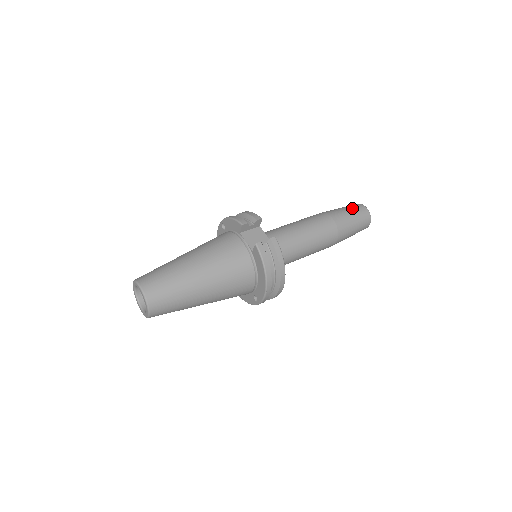
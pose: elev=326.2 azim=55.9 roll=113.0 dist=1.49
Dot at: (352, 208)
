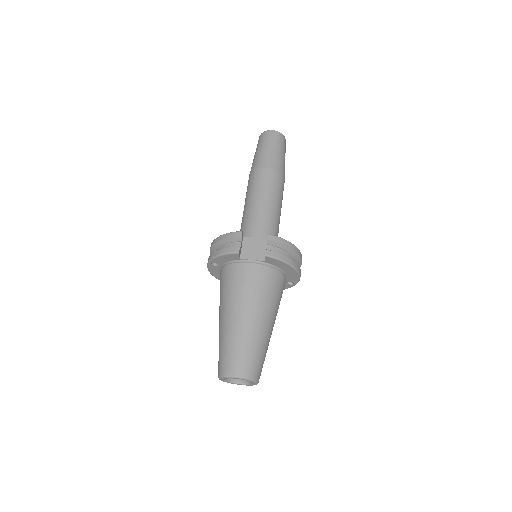
Dot at: (266, 143)
